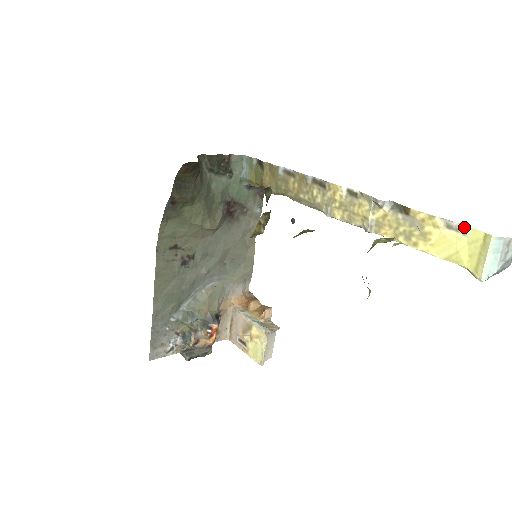
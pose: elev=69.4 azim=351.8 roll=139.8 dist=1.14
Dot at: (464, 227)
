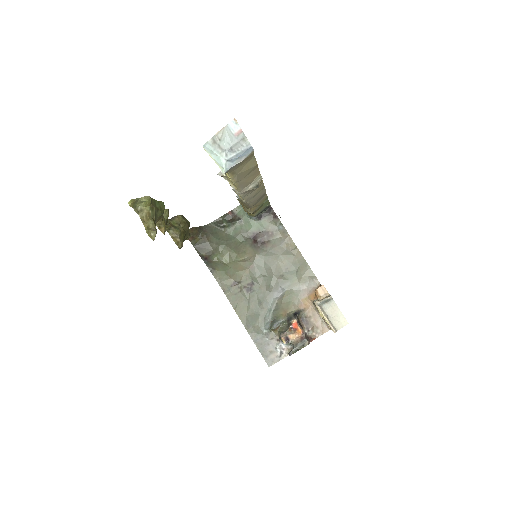
Dot at: occluded
